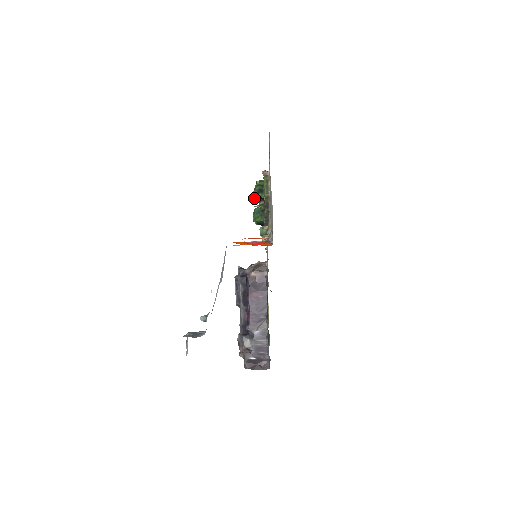
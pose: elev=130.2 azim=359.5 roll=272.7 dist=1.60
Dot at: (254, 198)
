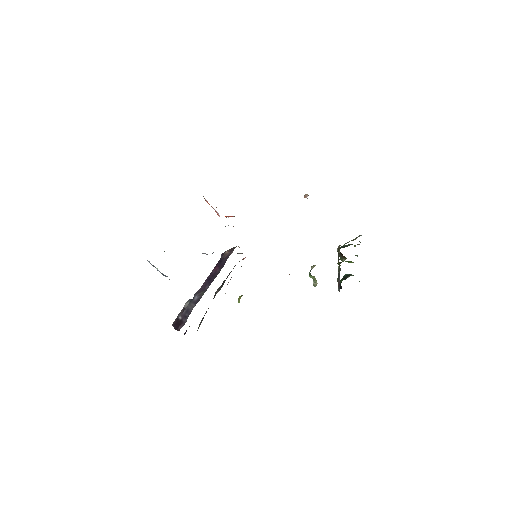
Dot at: (339, 255)
